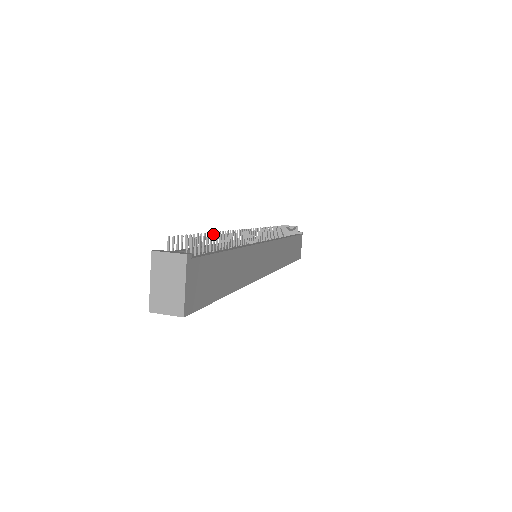
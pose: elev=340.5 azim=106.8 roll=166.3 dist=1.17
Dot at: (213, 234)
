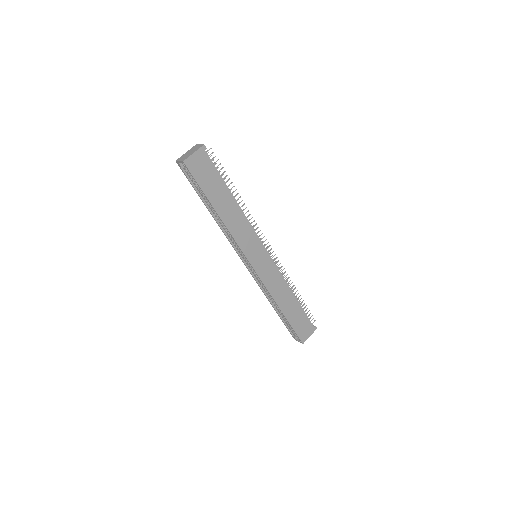
Dot at: occluded
